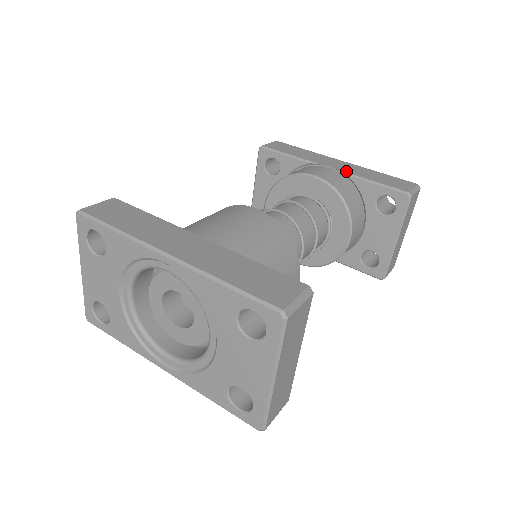
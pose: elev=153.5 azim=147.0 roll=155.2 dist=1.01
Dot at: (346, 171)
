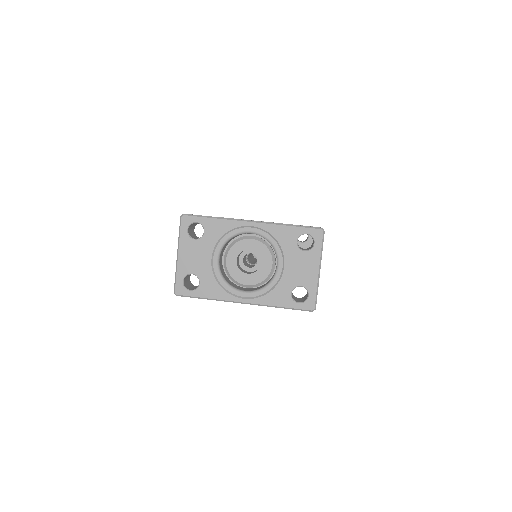
Dot at: occluded
